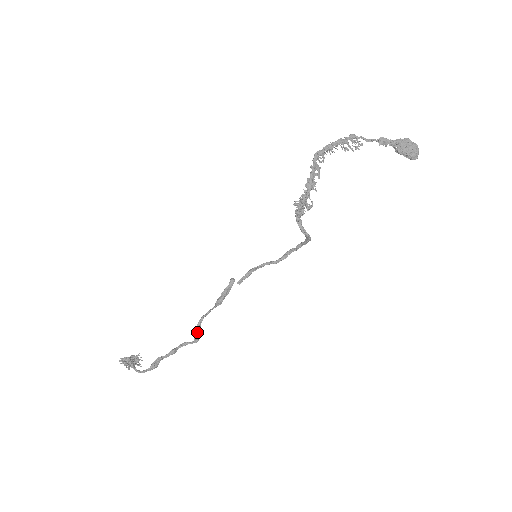
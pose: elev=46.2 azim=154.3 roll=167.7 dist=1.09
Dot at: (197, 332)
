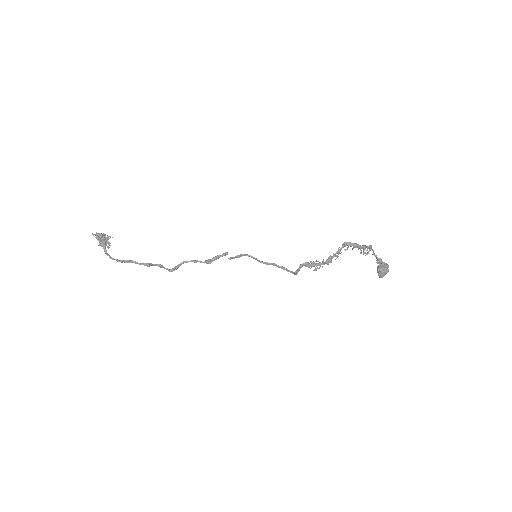
Dot at: (177, 267)
